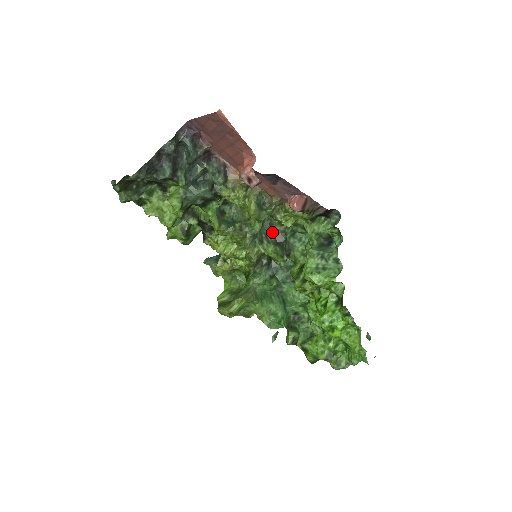
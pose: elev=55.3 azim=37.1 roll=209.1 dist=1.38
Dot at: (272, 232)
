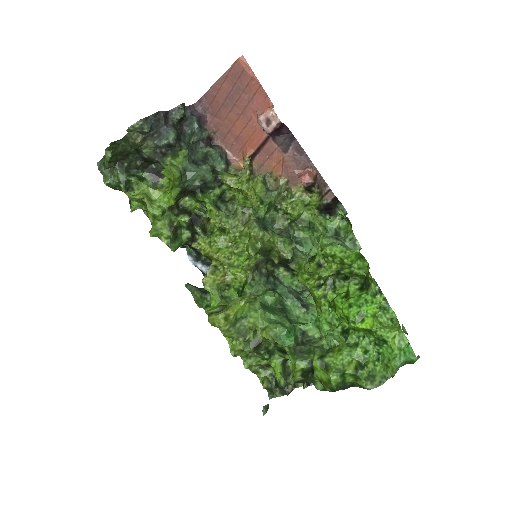
Dot at: (274, 229)
